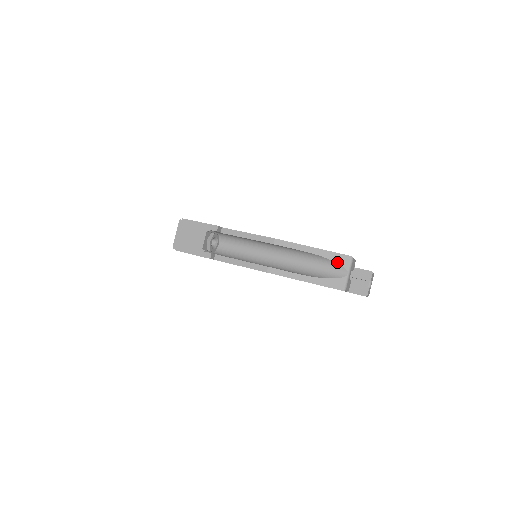
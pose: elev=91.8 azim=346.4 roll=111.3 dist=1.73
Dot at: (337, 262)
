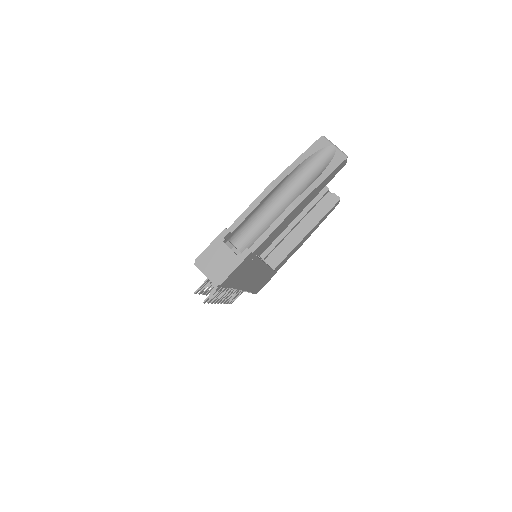
Dot at: (320, 148)
